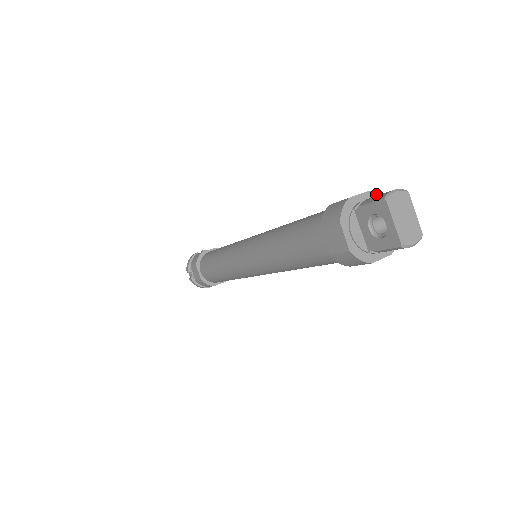
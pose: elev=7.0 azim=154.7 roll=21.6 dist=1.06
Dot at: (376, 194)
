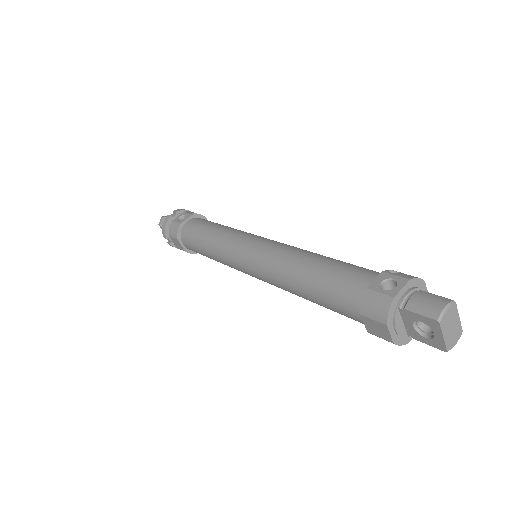
Dot at: (414, 279)
